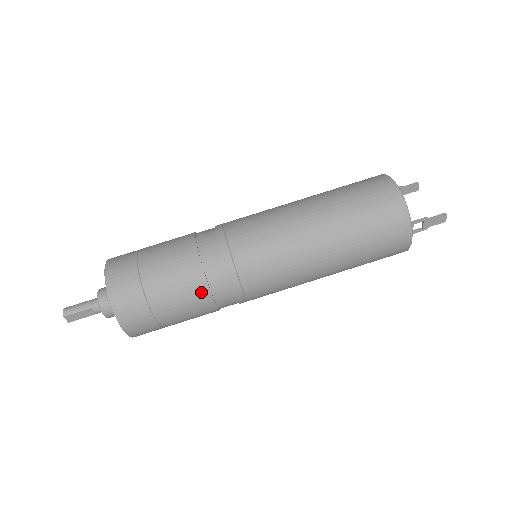
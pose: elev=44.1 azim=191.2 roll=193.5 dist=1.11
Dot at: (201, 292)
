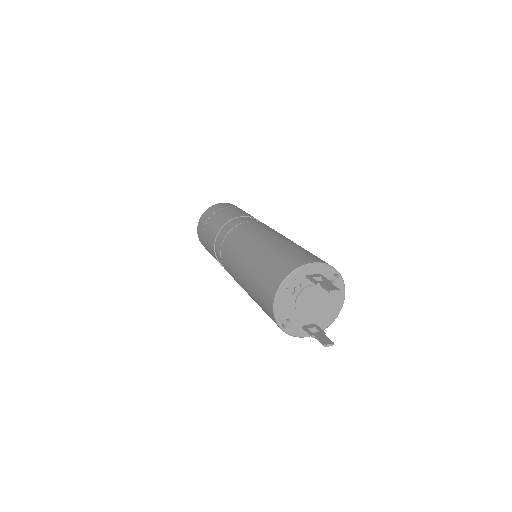
Dot at: occluded
